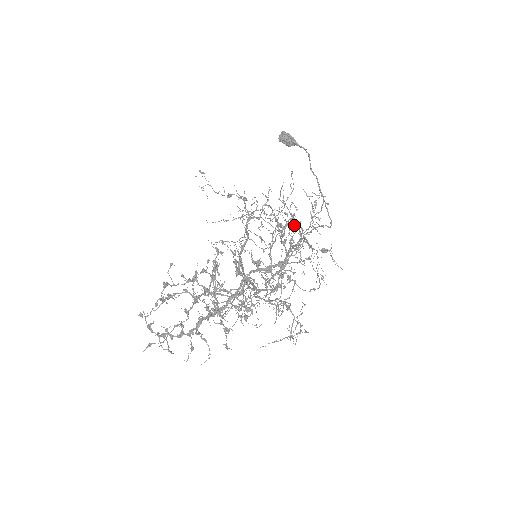
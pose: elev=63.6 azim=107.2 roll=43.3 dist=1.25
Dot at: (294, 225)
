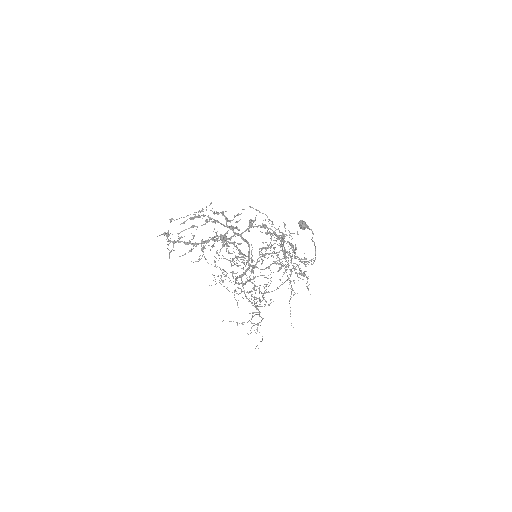
Dot at: occluded
